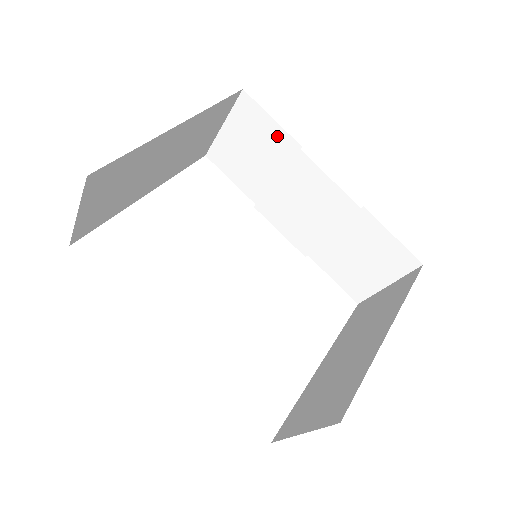
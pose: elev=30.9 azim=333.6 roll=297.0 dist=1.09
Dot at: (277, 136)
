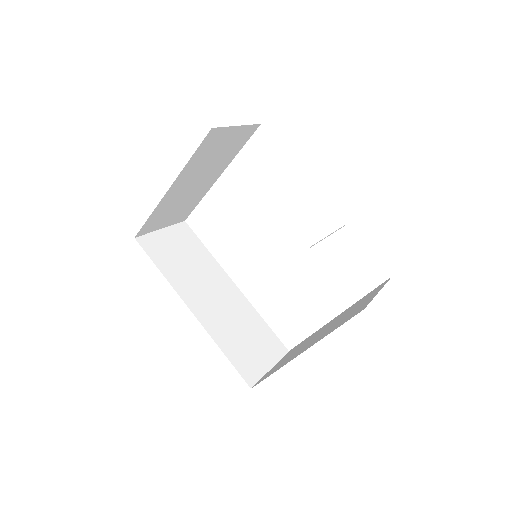
Dot at: occluded
